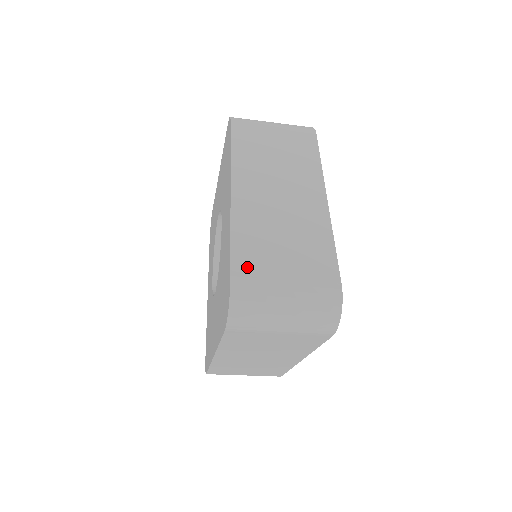
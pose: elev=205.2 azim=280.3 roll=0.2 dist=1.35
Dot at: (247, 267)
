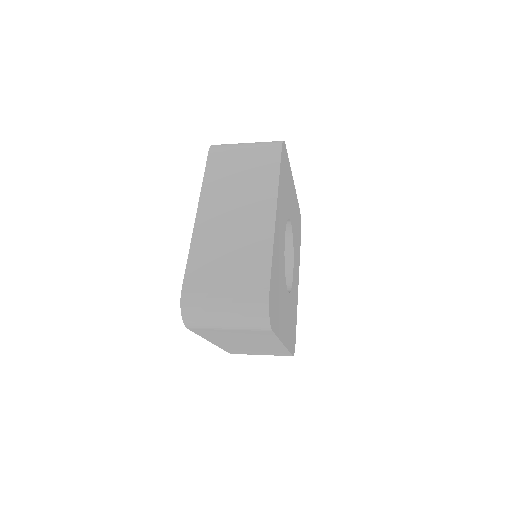
Dot at: (196, 280)
